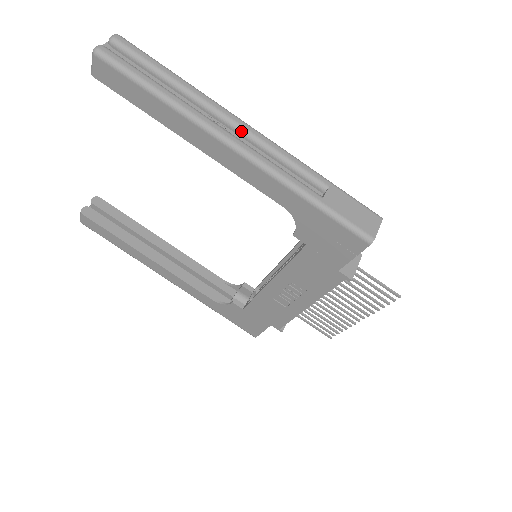
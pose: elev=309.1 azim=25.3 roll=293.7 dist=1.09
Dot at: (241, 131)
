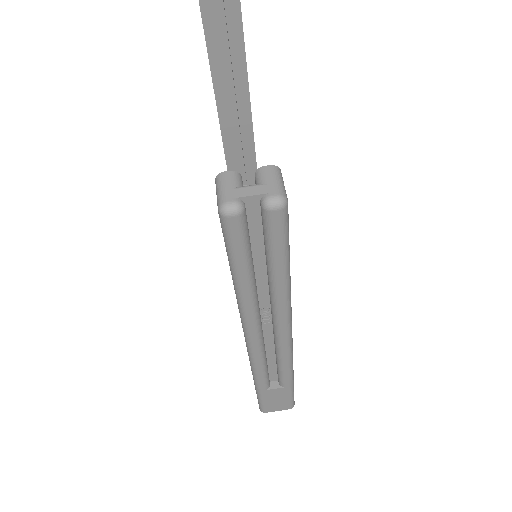
Dot at: (276, 336)
